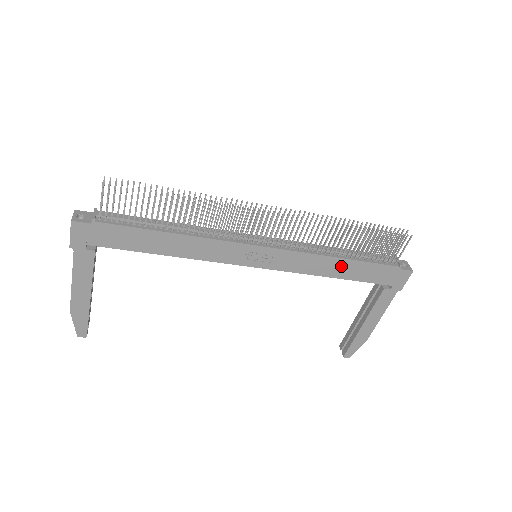
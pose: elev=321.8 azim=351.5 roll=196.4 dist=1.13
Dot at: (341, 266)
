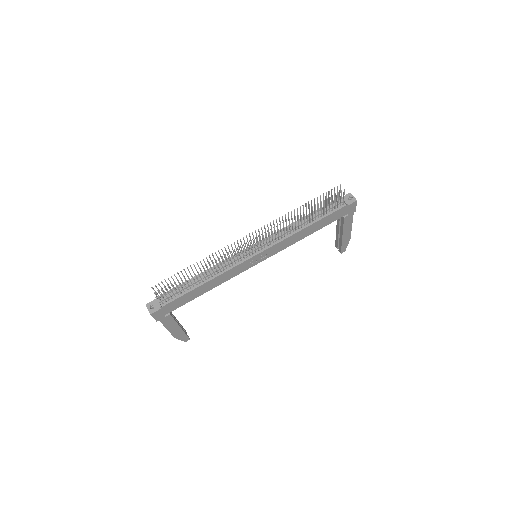
Dot at: (310, 229)
